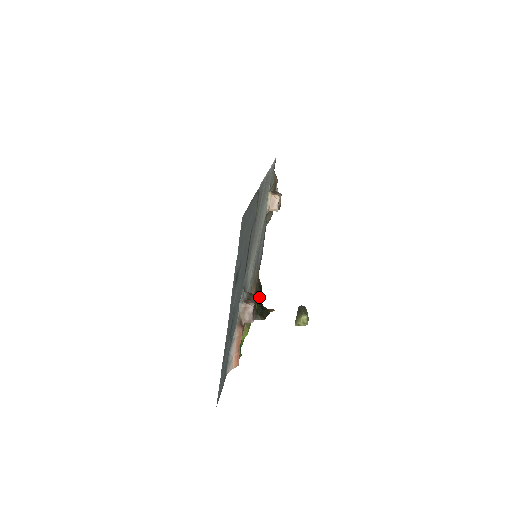
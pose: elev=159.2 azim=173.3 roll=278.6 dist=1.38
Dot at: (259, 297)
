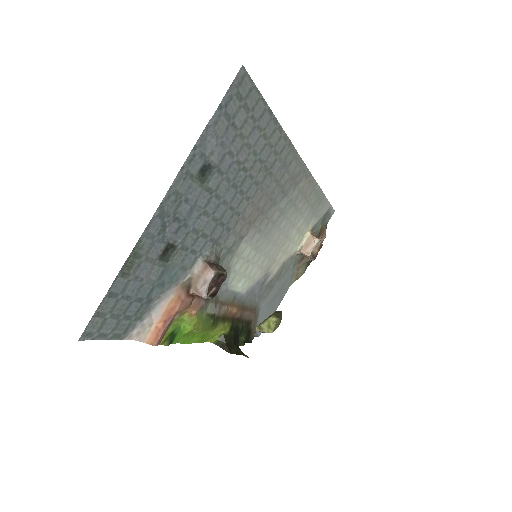
Dot at: (239, 332)
